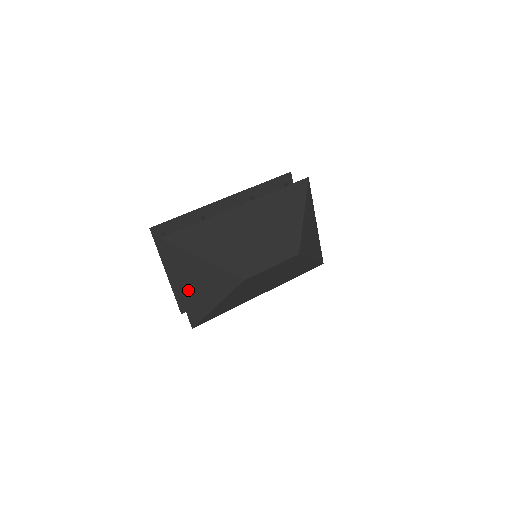
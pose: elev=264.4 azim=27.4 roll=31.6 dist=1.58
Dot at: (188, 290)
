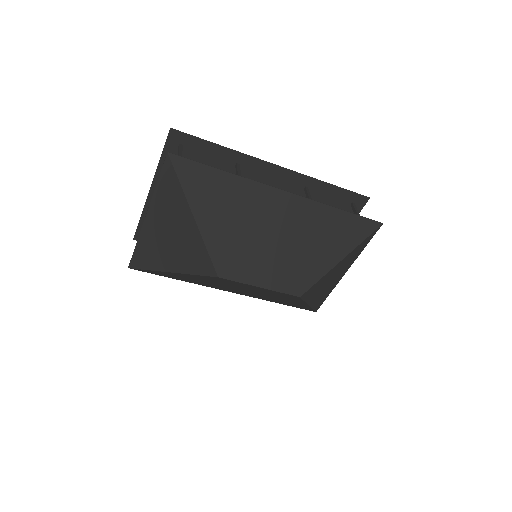
Dot at: (154, 230)
